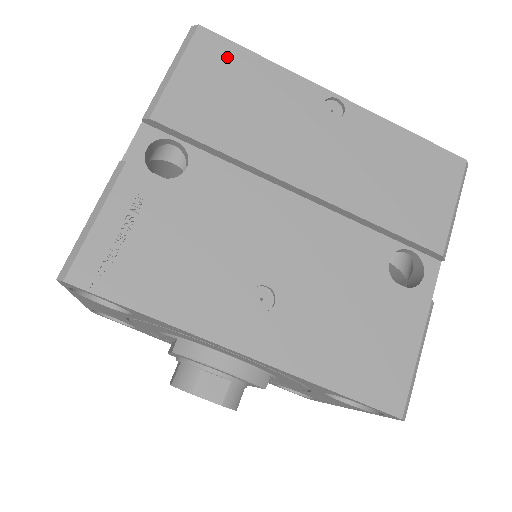
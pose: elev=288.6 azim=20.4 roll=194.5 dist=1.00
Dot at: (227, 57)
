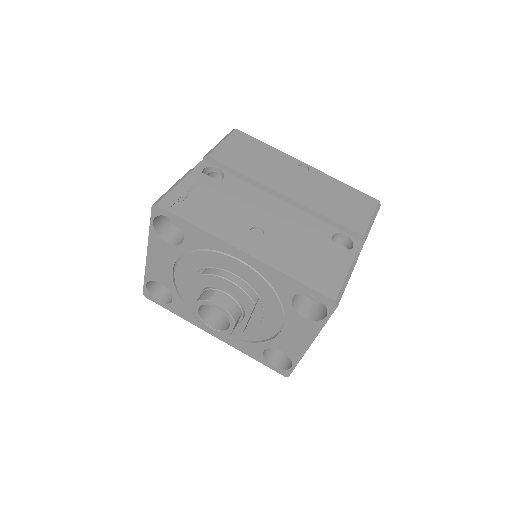
Dot at: (249, 141)
